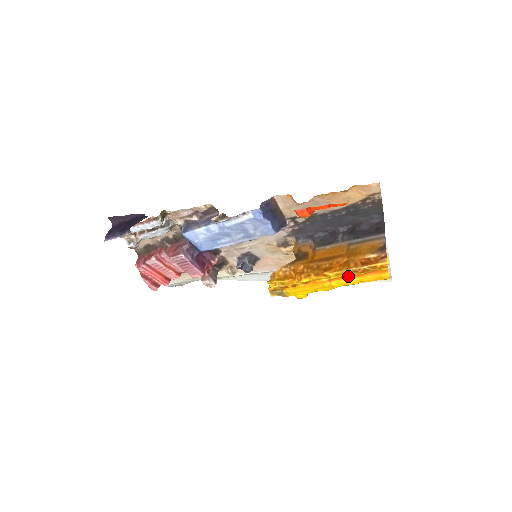
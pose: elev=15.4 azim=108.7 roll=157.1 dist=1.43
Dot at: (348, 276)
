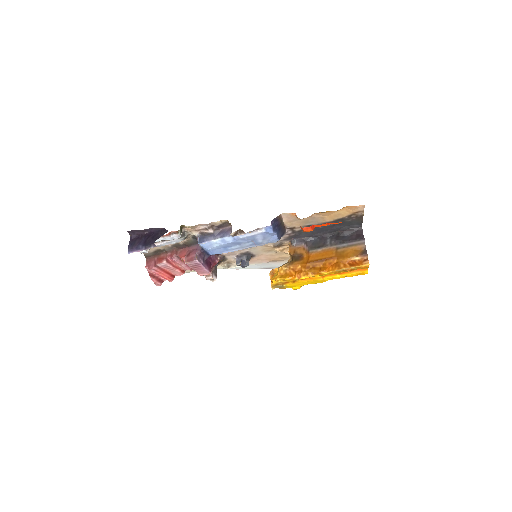
Dot at: (337, 273)
